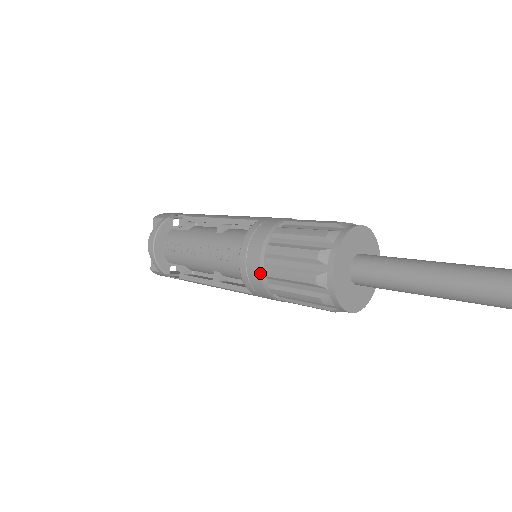
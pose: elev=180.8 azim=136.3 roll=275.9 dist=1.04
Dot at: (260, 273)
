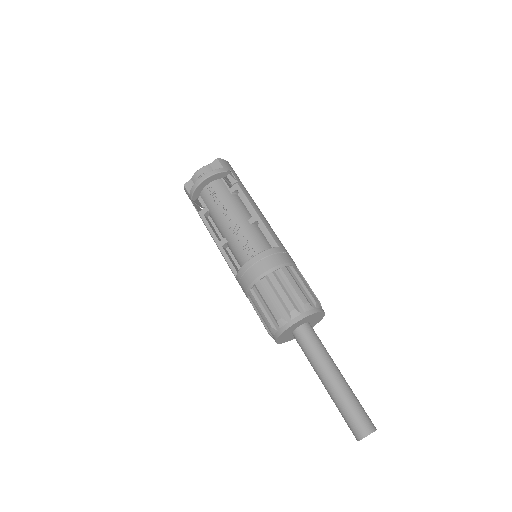
Dot at: (254, 280)
